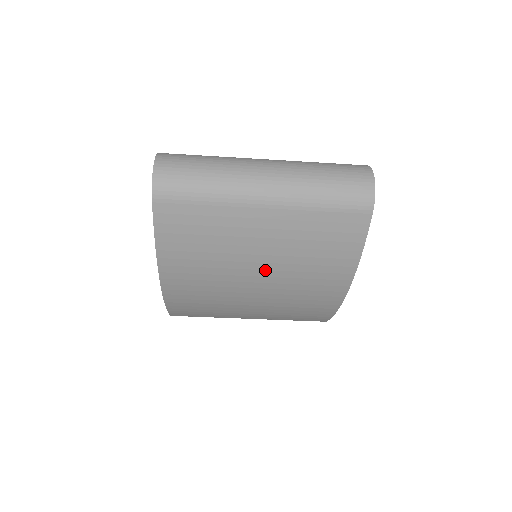
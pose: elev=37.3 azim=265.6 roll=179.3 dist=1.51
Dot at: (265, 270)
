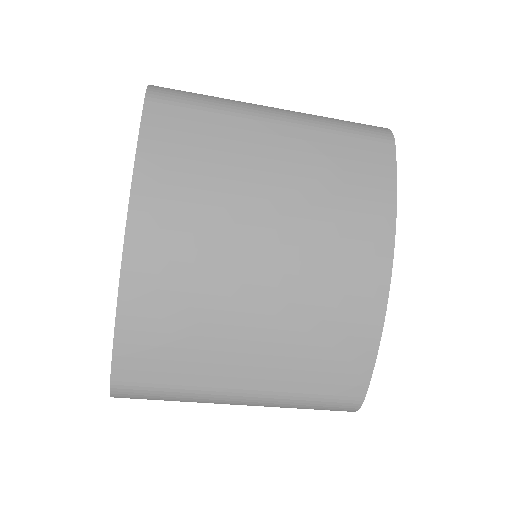
Dot at: (280, 216)
